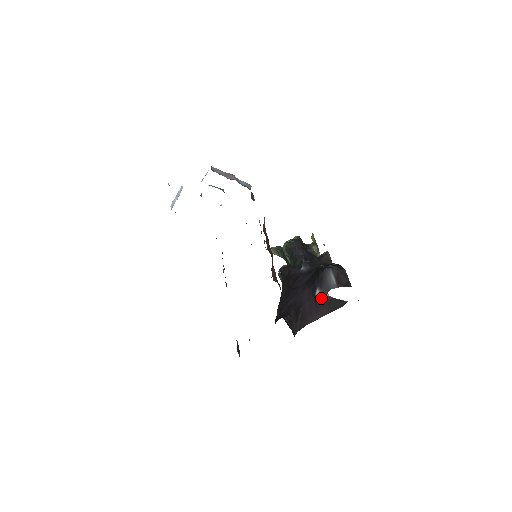
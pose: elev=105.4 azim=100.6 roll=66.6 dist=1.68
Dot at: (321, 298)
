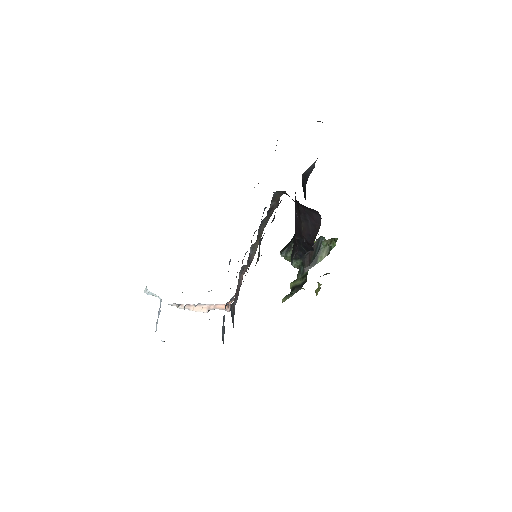
Dot at: occluded
